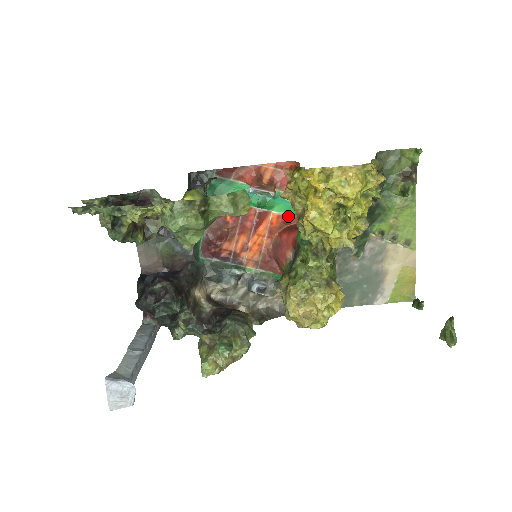
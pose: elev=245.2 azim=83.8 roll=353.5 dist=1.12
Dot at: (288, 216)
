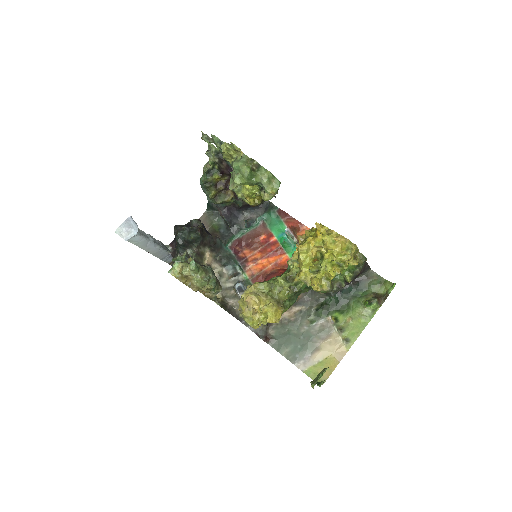
Dot at: occluded
